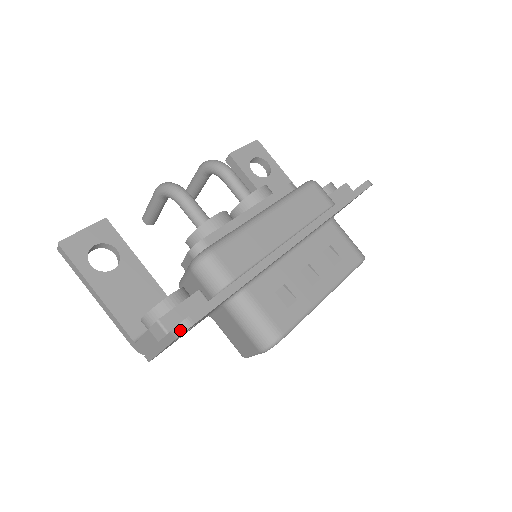
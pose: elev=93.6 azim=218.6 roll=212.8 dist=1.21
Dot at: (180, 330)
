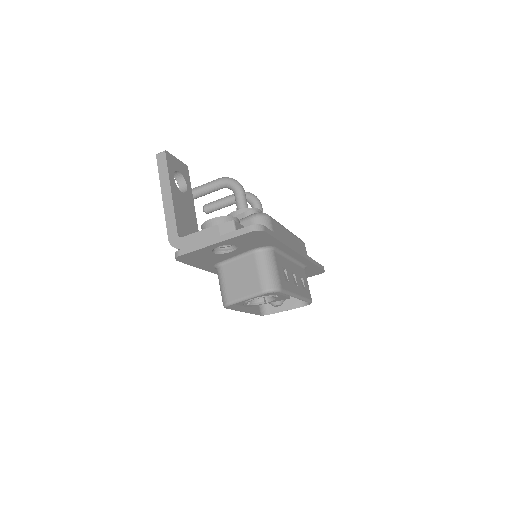
Dot at: (257, 228)
